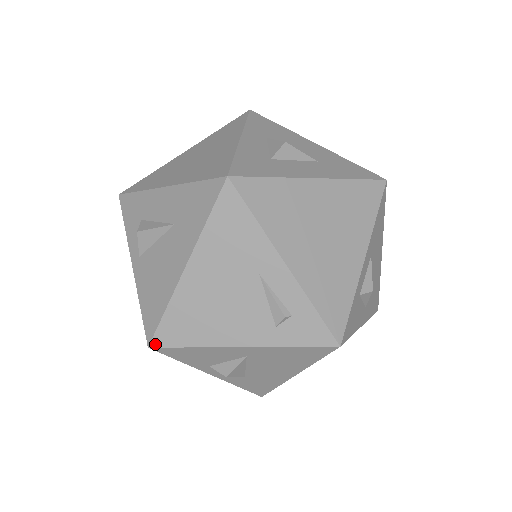
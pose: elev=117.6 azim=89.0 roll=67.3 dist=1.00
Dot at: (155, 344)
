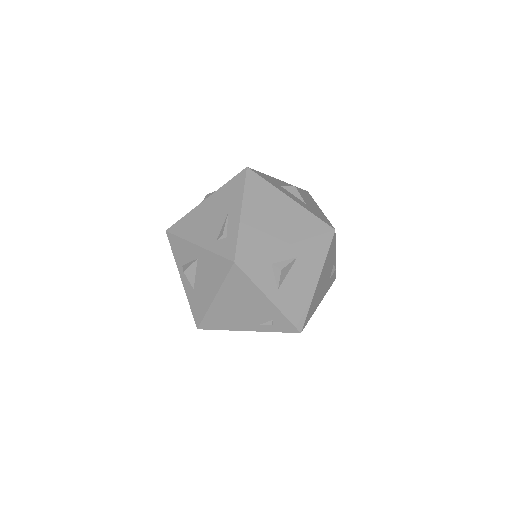
Dot at: (169, 230)
